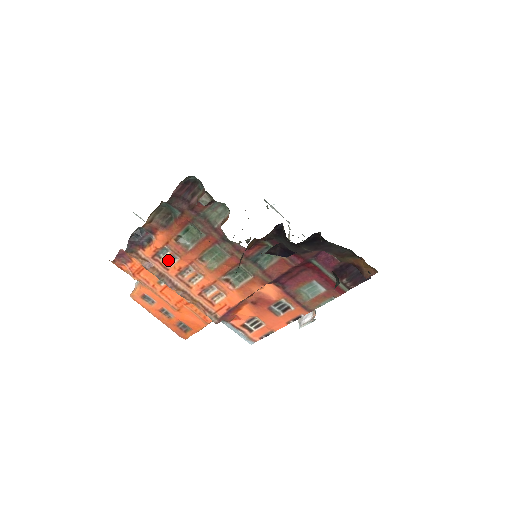
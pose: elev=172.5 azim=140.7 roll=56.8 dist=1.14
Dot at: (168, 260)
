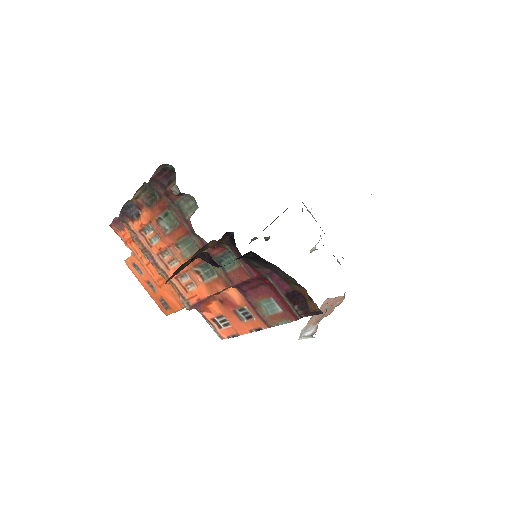
Dot at: (152, 238)
